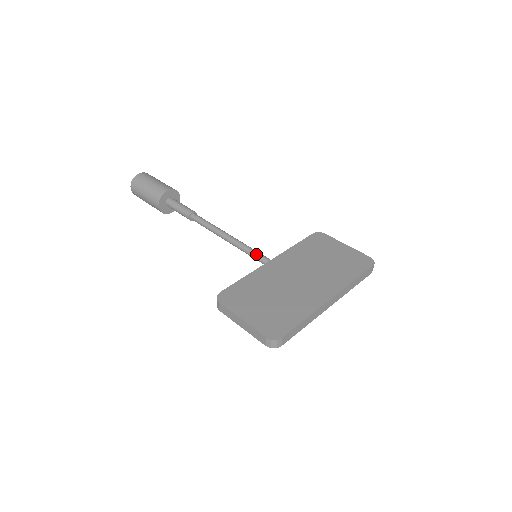
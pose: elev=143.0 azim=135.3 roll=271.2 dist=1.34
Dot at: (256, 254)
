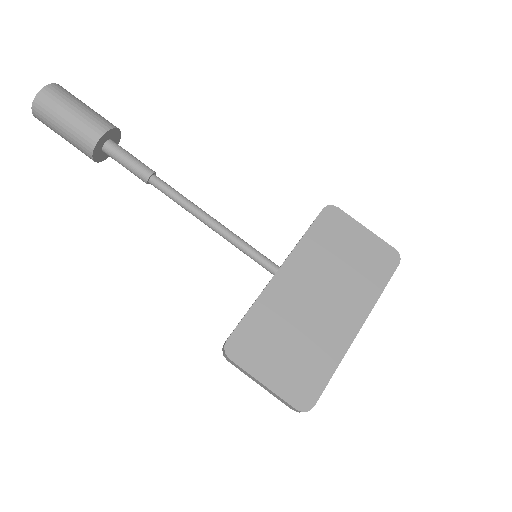
Dot at: (258, 258)
